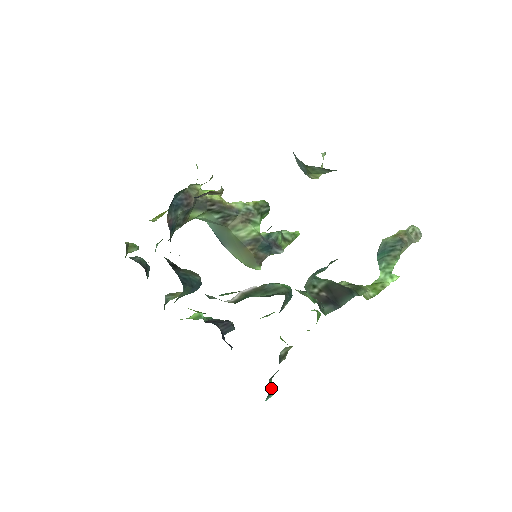
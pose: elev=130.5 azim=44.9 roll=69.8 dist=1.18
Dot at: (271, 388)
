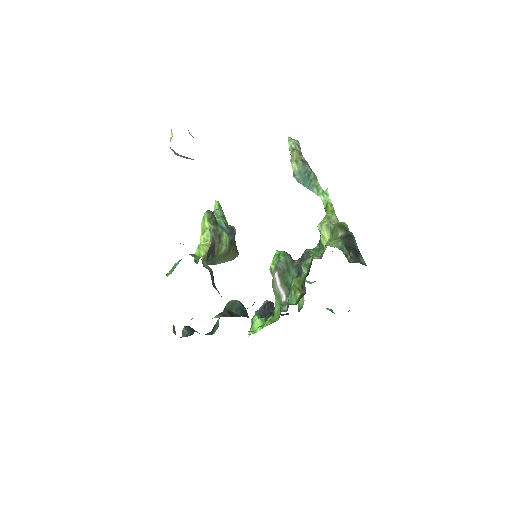
Dot at: (331, 311)
